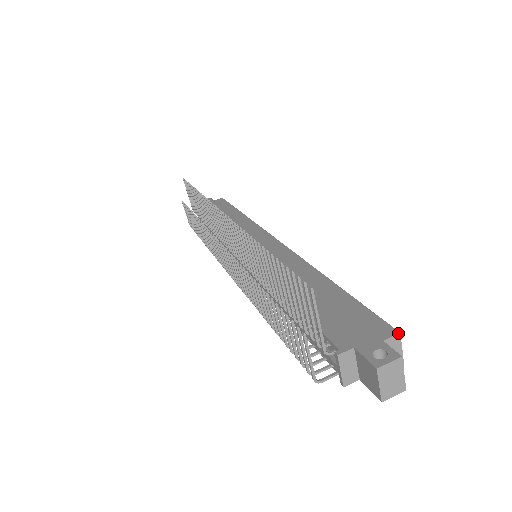
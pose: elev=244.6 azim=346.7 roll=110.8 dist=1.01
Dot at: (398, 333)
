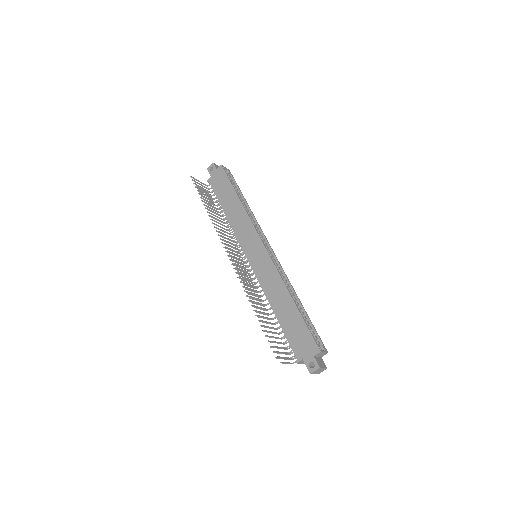
Dot at: (320, 352)
